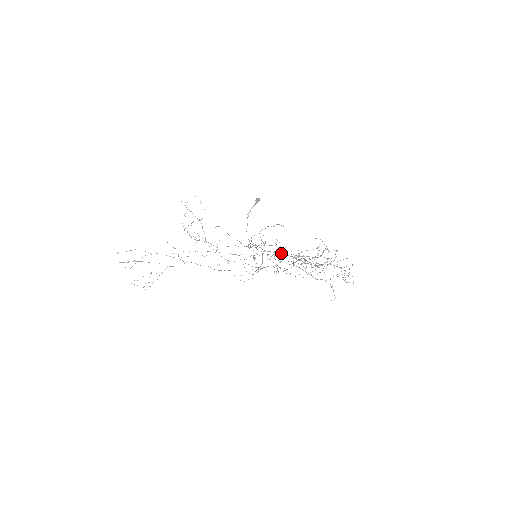
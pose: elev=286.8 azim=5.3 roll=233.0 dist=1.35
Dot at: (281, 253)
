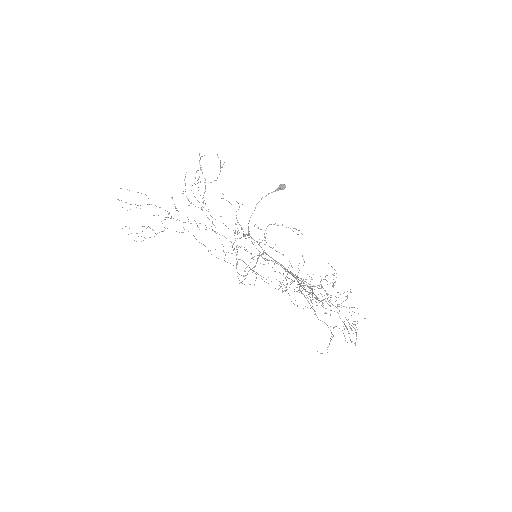
Dot at: occluded
